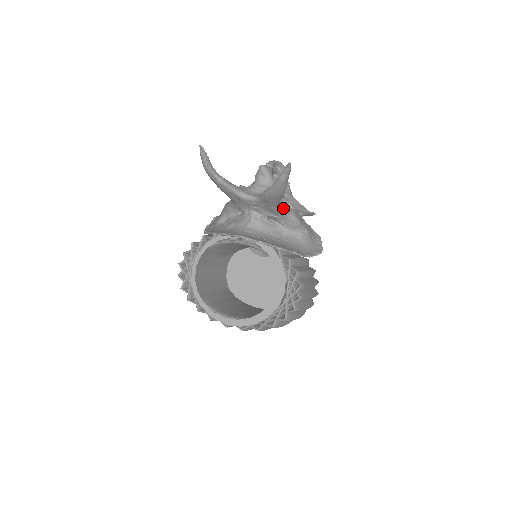
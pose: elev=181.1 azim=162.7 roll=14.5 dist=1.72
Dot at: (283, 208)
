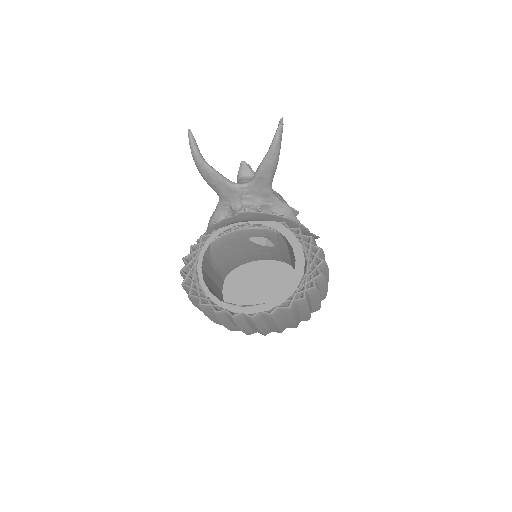
Dot at: (274, 194)
